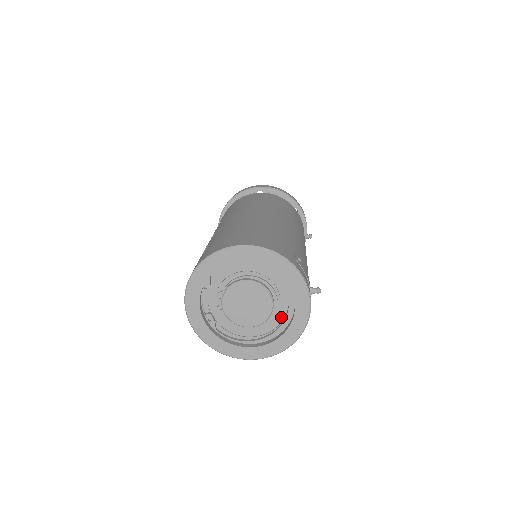
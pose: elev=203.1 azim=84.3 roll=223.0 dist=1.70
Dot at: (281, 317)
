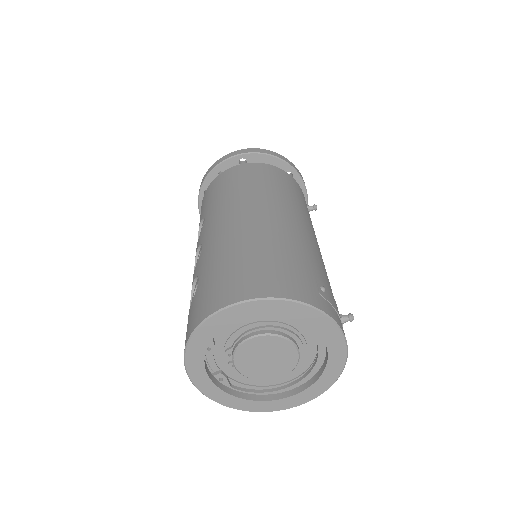
Dot at: (310, 360)
